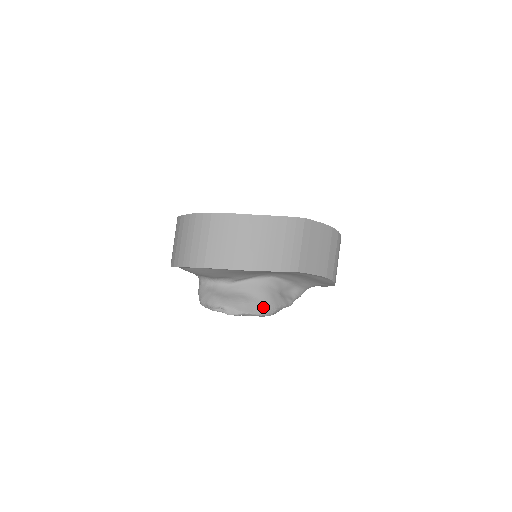
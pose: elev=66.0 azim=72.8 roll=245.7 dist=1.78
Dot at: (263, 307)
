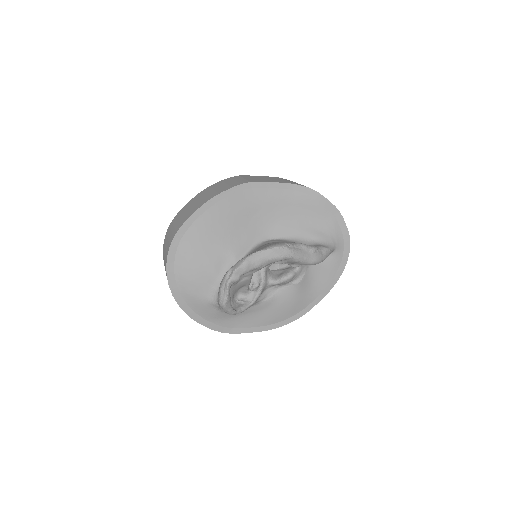
Dot at: (269, 246)
